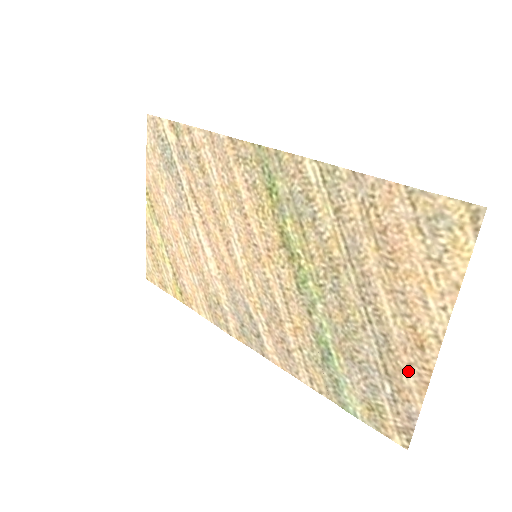
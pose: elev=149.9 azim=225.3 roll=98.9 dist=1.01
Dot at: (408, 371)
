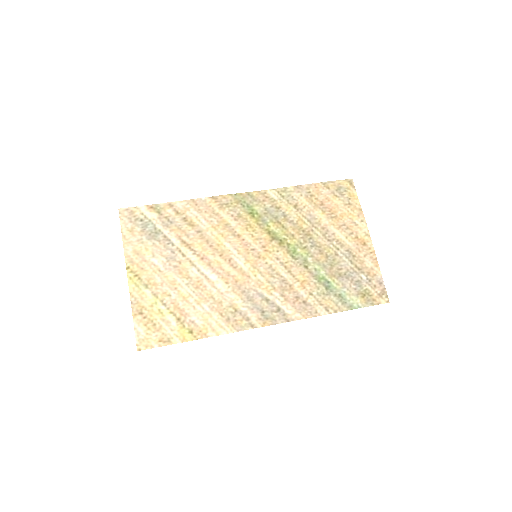
Dot at: (366, 260)
